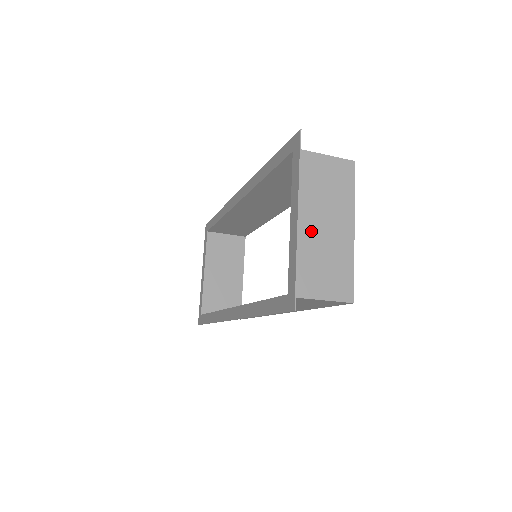
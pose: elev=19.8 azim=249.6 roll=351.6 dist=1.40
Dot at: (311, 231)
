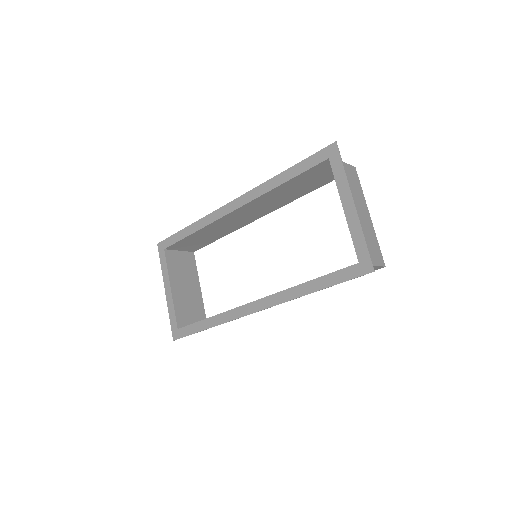
Dot at: occluded
